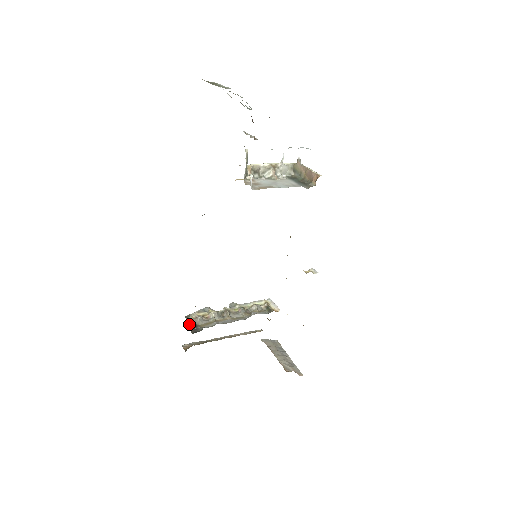
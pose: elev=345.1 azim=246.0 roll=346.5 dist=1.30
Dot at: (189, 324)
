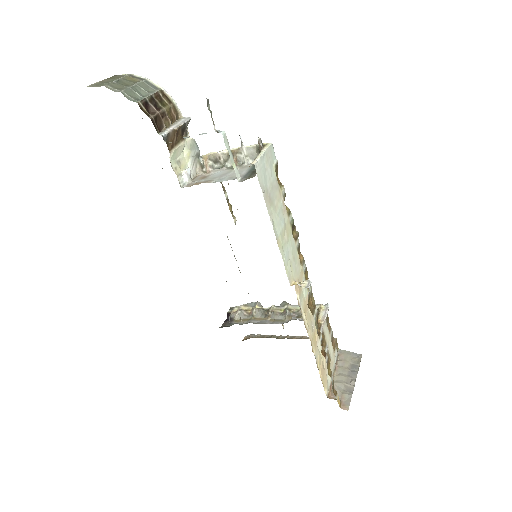
Dot at: (228, 316)
